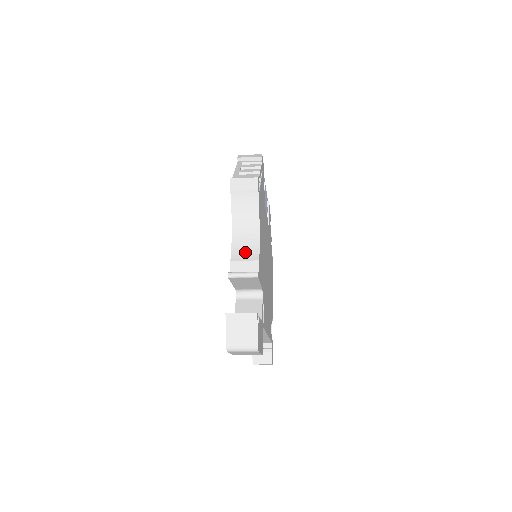
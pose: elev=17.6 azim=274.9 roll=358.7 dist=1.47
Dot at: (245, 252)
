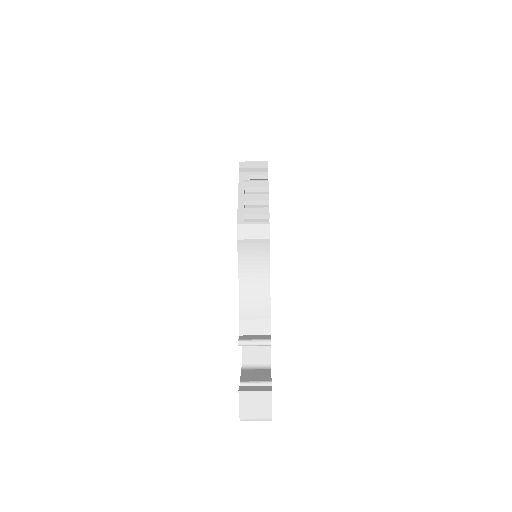
Dot at: (254, 308)
